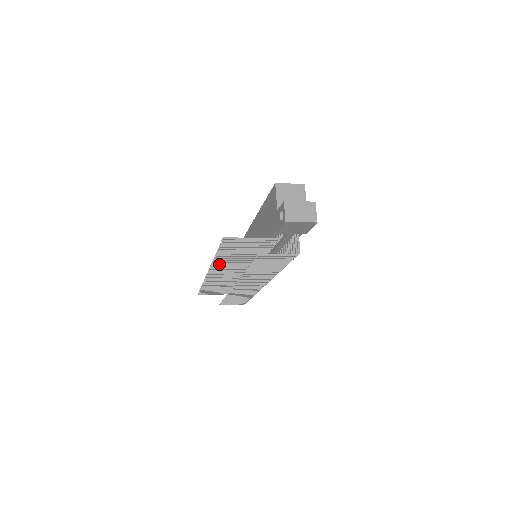
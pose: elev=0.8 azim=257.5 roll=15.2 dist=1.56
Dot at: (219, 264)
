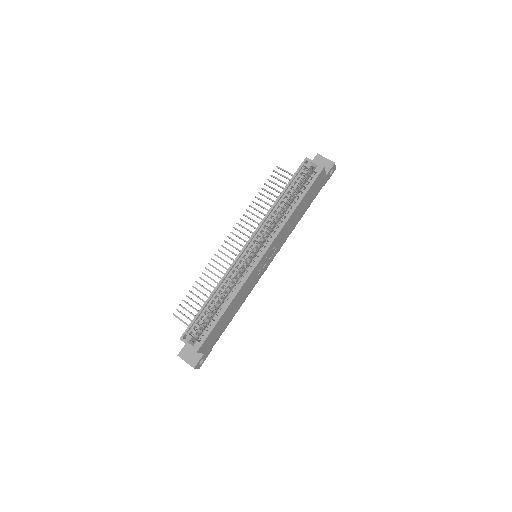
Dot at: (216, 262)
